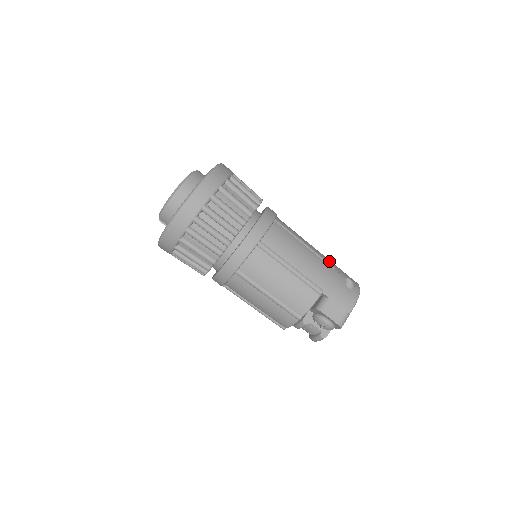
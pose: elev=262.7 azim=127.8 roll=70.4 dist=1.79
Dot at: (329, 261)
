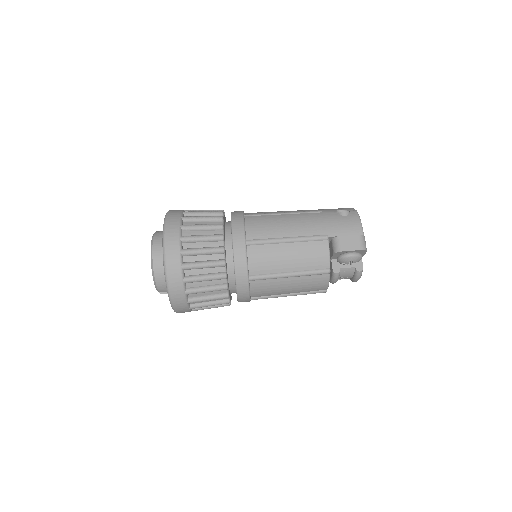
Dot at: (313, 210)
